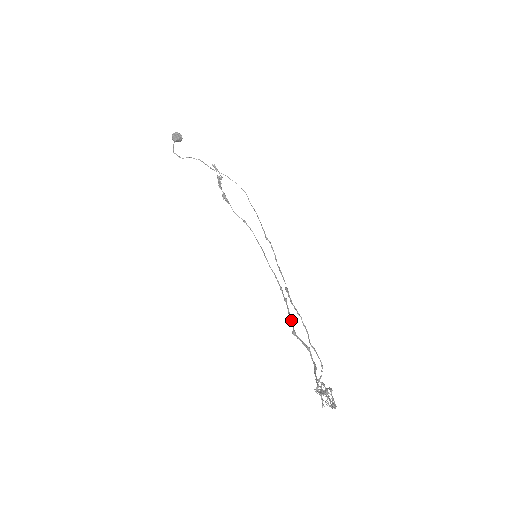
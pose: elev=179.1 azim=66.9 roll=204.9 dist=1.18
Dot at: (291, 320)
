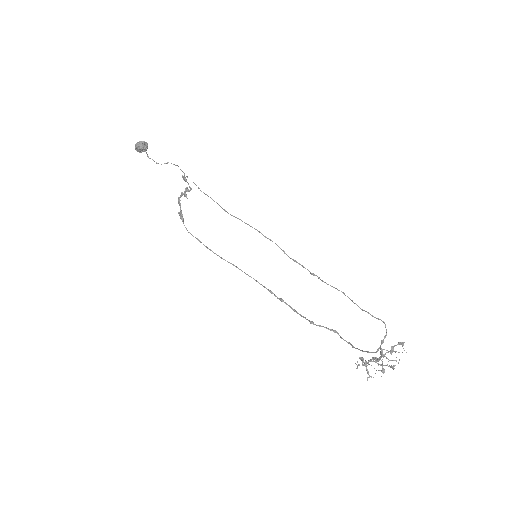
Dot at: (300, 314)
